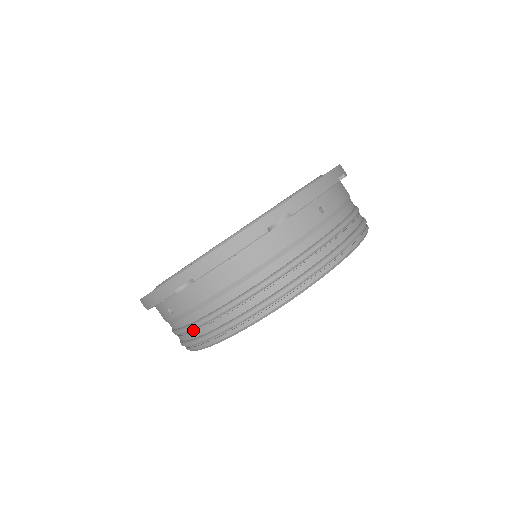
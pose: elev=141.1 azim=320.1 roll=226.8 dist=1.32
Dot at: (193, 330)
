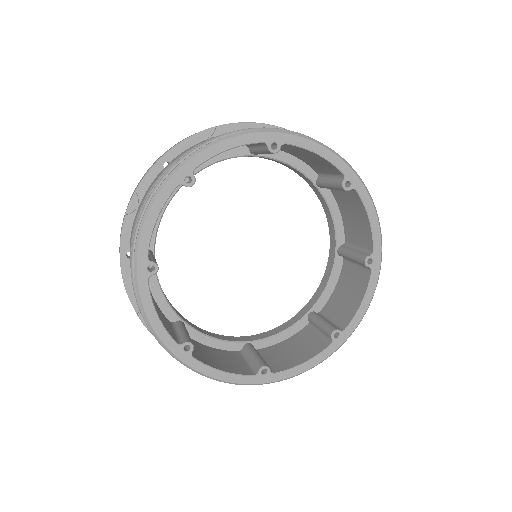
Dot at: occluded
